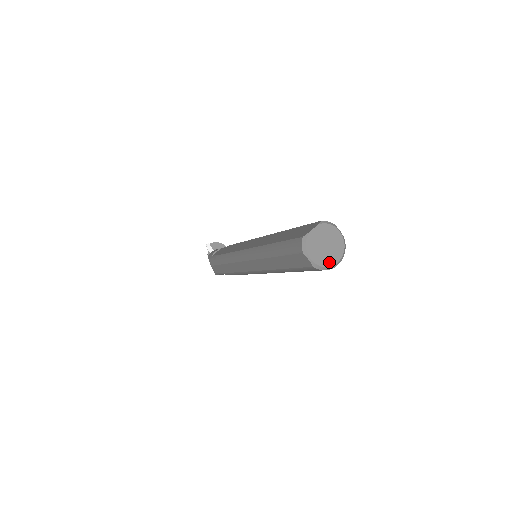
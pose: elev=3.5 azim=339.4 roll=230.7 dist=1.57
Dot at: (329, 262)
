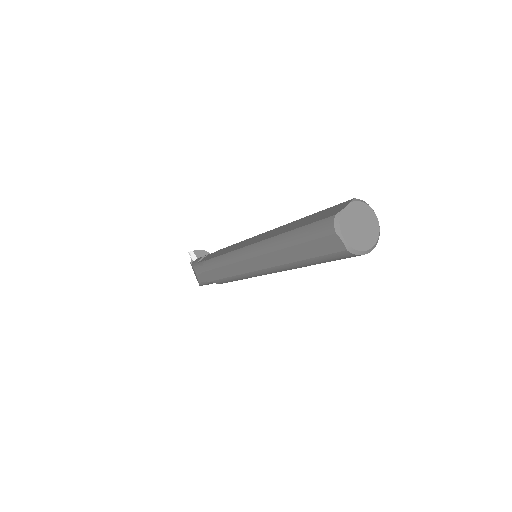
Dot at: (364, 245)
